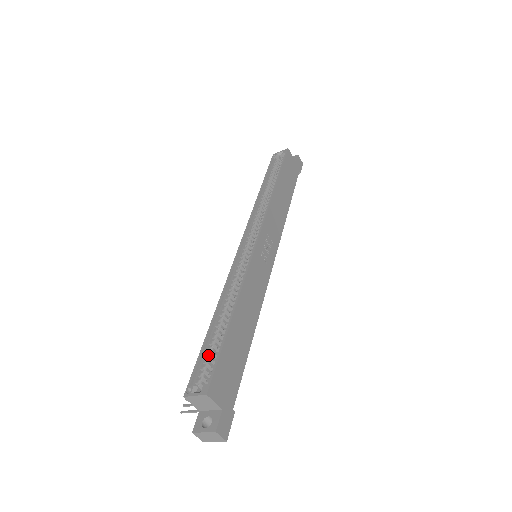
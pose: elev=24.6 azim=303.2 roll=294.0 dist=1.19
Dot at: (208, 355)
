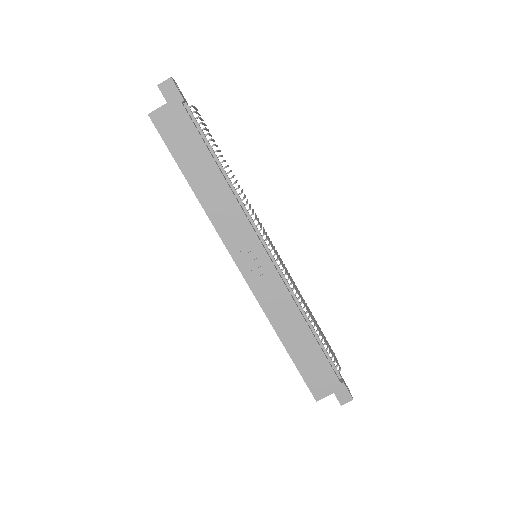
Dot at: occluded
